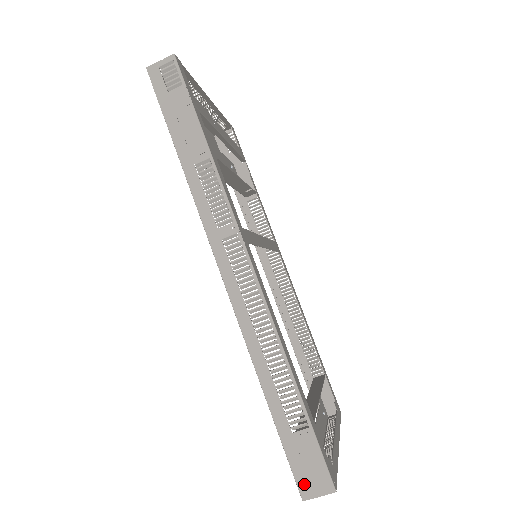
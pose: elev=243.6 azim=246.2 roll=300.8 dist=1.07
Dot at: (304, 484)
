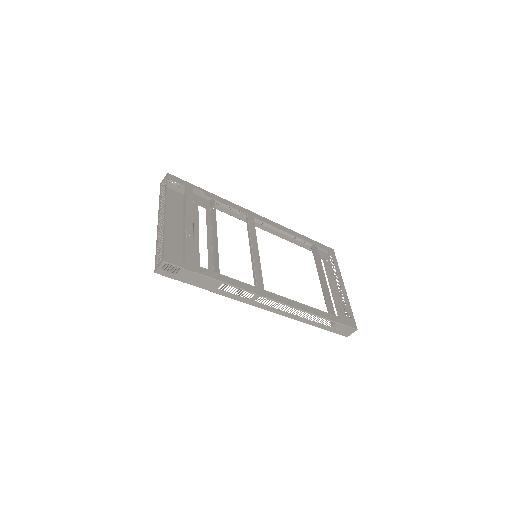
Dot at: (344, 334)
